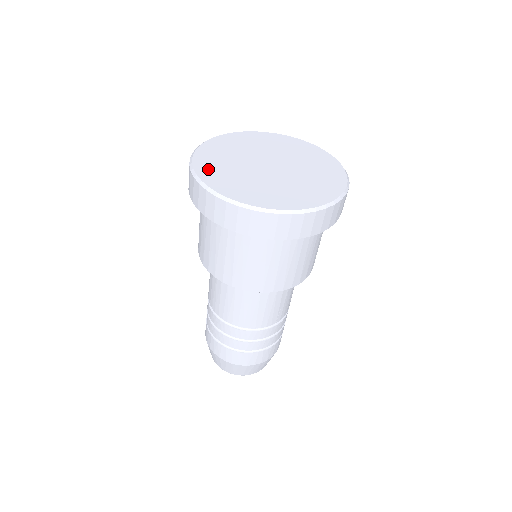
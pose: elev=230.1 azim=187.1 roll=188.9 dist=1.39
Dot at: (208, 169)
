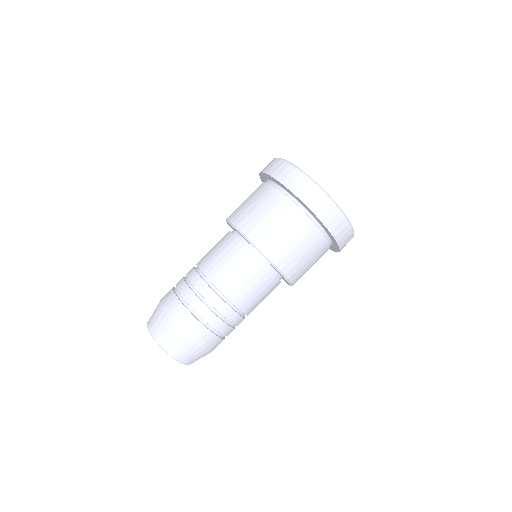
Dot at: occluded
